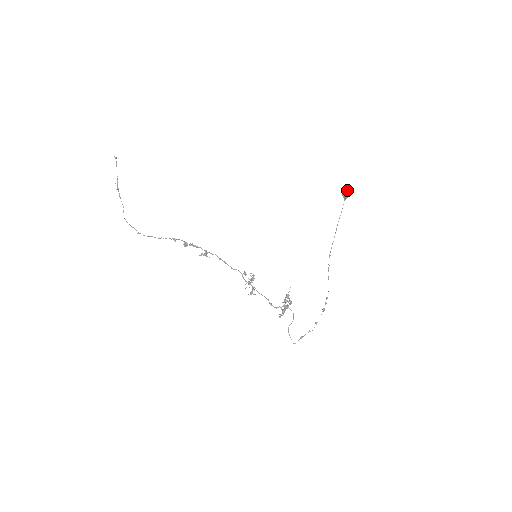
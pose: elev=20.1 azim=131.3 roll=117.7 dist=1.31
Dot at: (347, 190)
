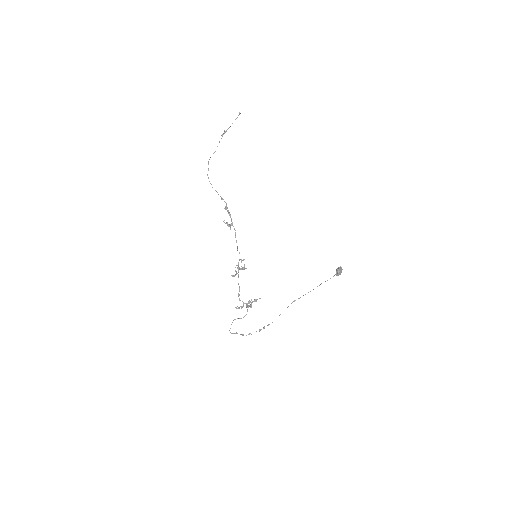
Dot at: (340, 270)
